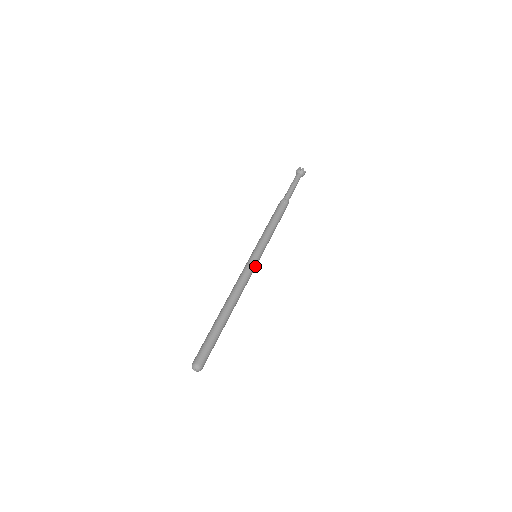
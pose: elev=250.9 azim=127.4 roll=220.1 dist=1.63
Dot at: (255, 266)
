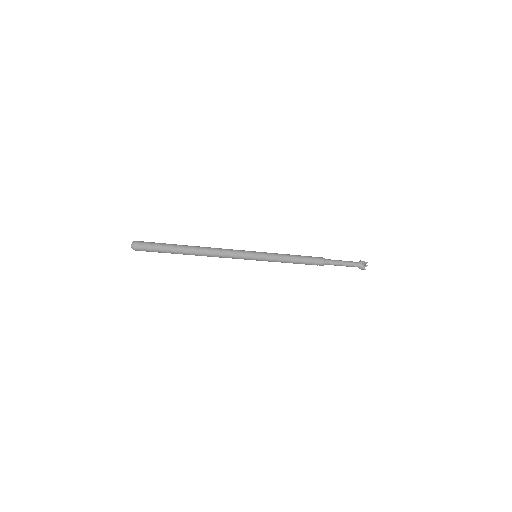
Dot at: (246, 255)
